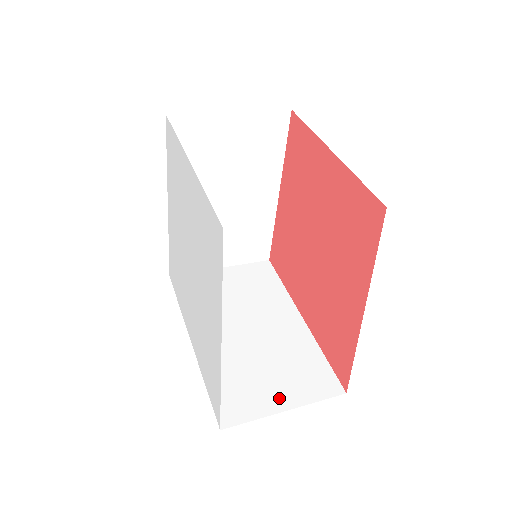
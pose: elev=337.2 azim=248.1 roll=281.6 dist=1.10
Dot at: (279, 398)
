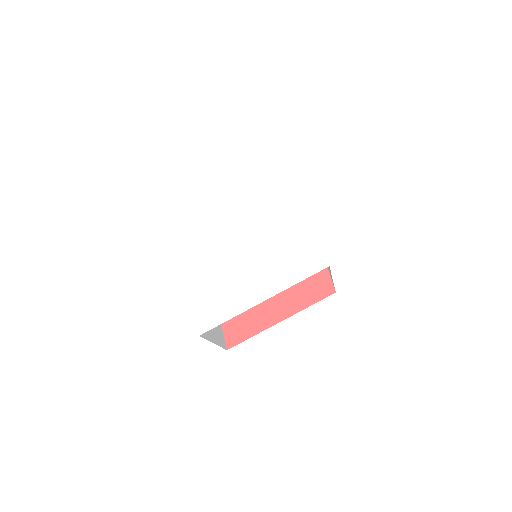
Dot at: (212, 334)
